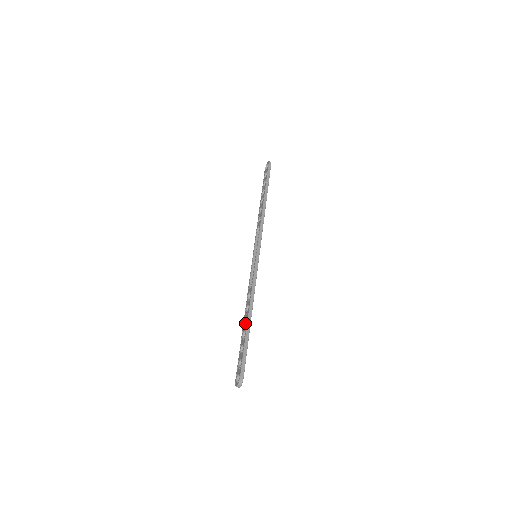
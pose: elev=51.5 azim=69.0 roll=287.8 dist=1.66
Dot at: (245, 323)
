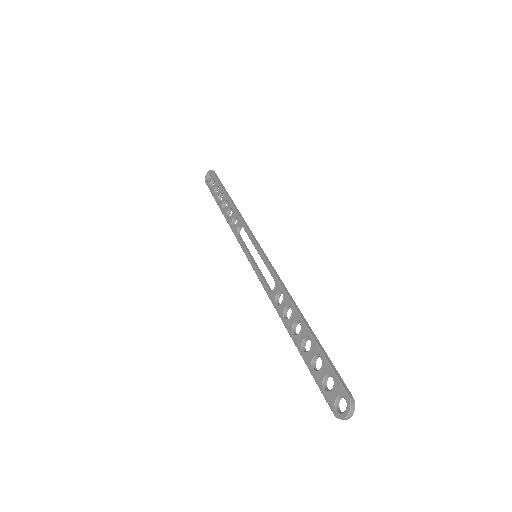
Dot at: (294, 333)
